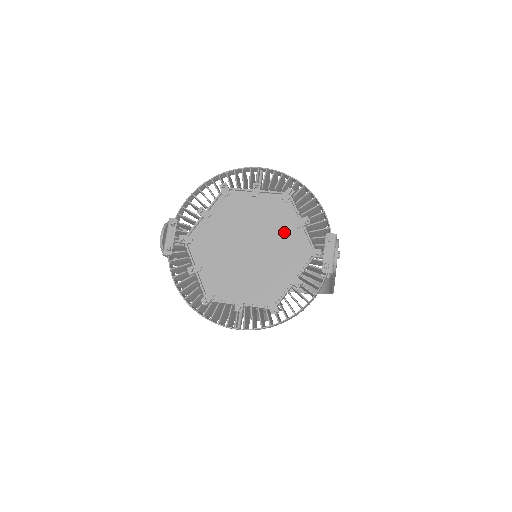
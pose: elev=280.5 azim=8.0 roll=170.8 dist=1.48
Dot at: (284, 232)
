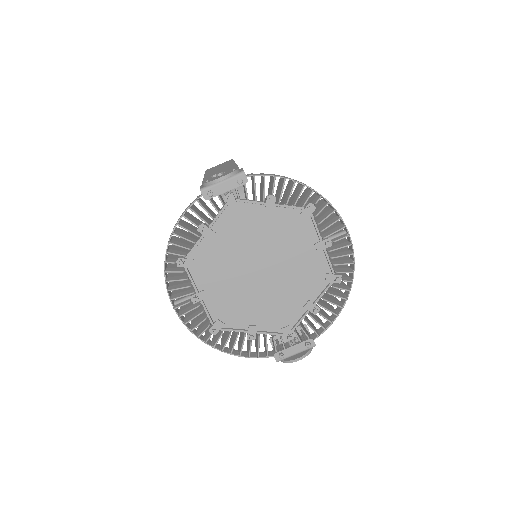
Dot at: (294, 295)
